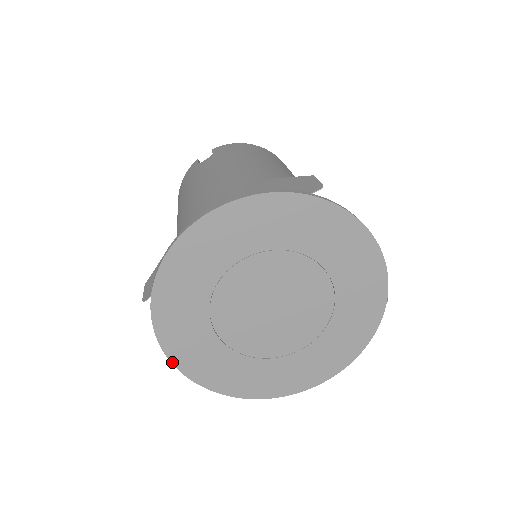
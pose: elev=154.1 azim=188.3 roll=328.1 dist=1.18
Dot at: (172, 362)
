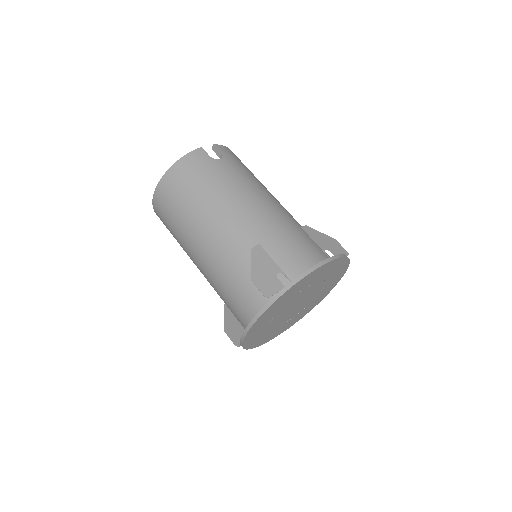
Dot at: (248, 331)
